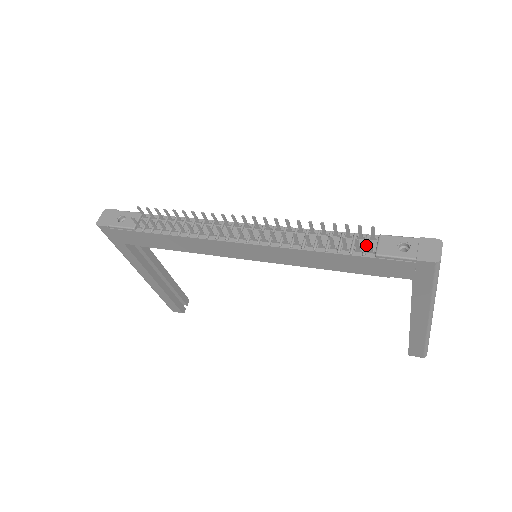
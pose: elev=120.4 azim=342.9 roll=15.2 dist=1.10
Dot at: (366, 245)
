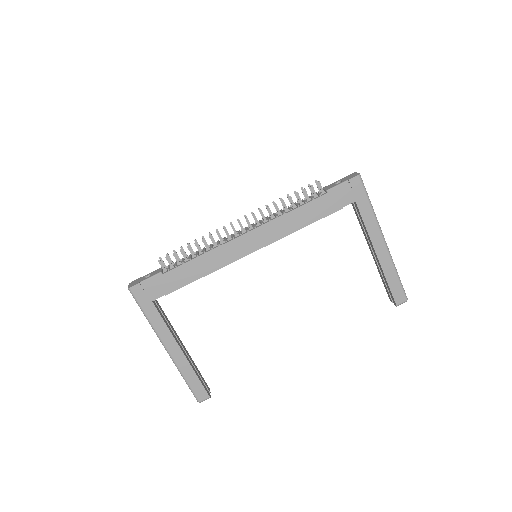
Dot at: (318, 193)
